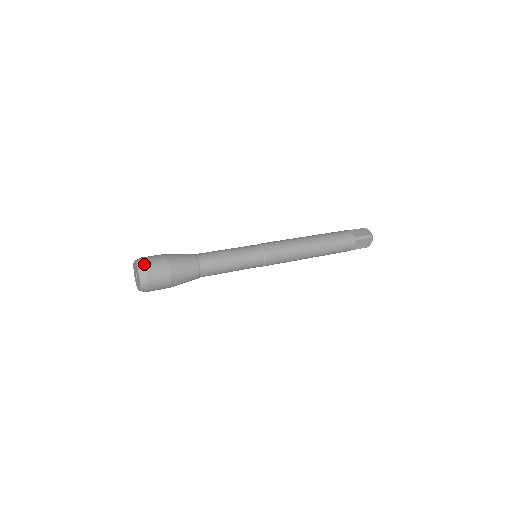
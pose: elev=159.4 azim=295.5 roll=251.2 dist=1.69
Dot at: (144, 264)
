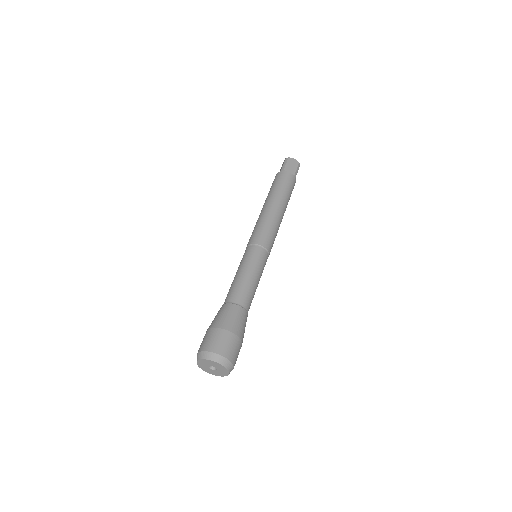
Dot at: (224, 357)
